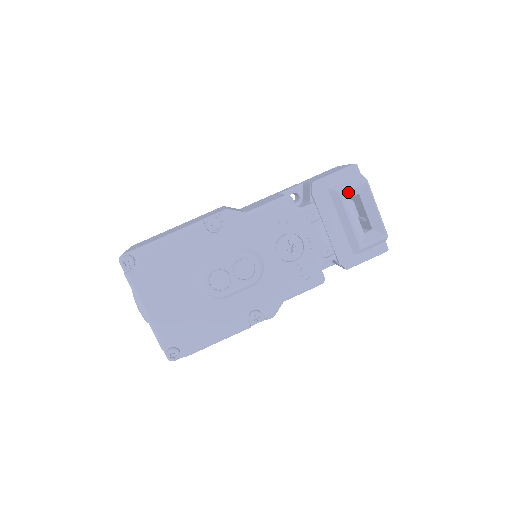
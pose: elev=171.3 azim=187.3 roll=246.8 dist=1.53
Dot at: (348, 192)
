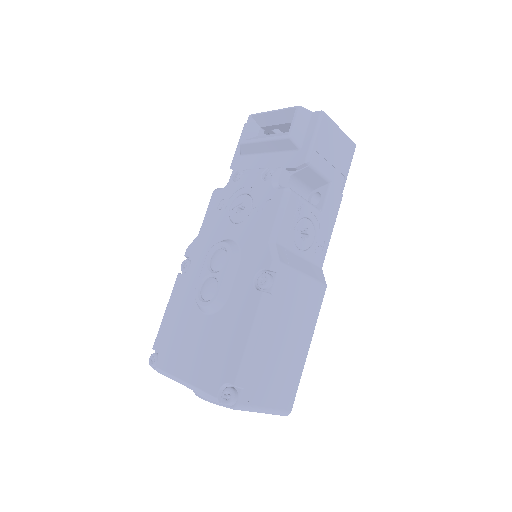
Dot at: (247, 136)
